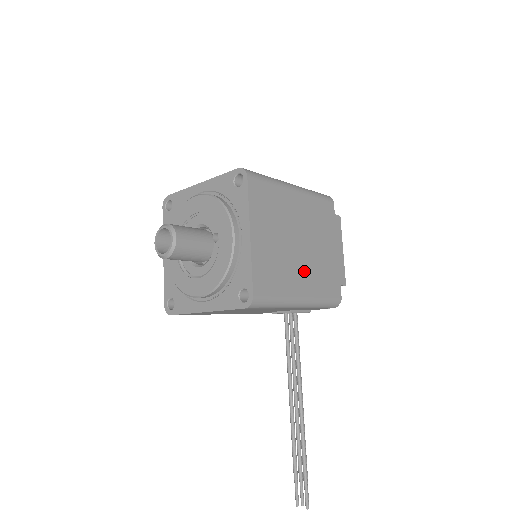
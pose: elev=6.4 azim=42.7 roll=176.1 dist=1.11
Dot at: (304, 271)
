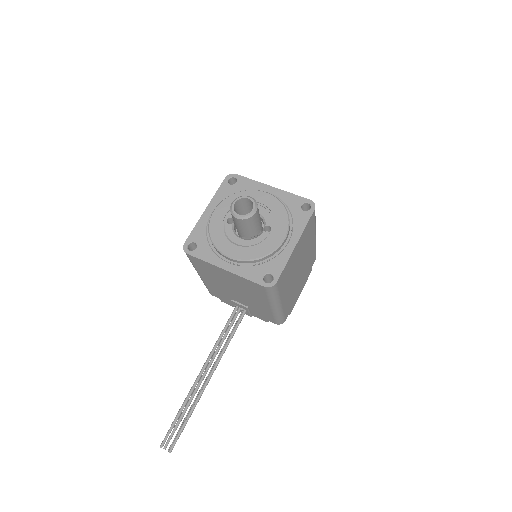
Dot at: (290, 288)
